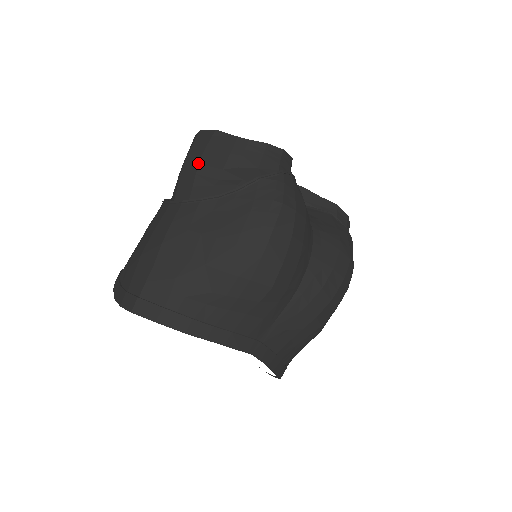
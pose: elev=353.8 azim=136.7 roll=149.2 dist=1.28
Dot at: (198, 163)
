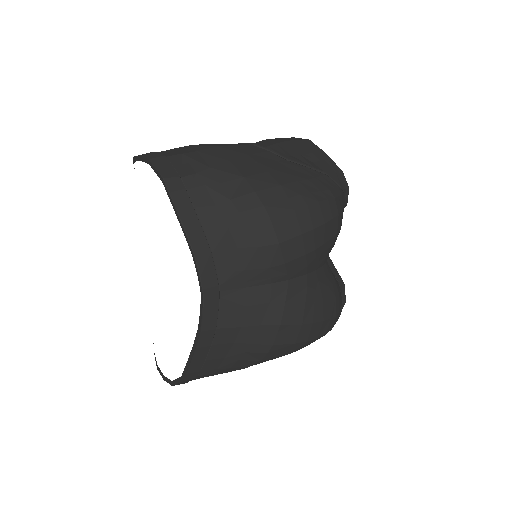
Dot at: (283, 141)
